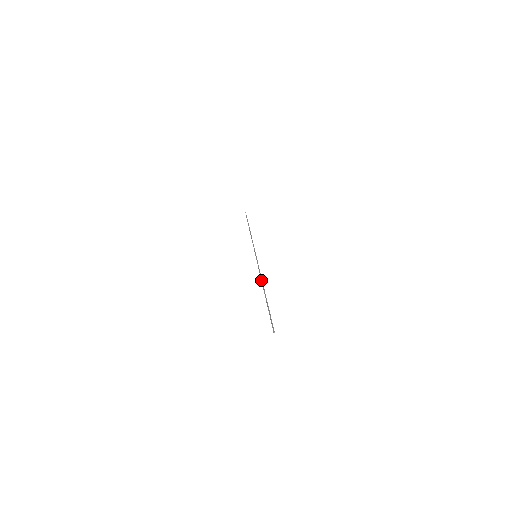
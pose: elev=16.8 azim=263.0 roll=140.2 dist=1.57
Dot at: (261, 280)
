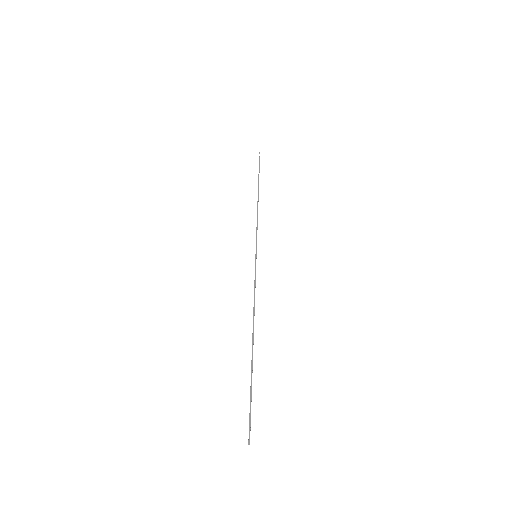
Dot at: (253, 316)
